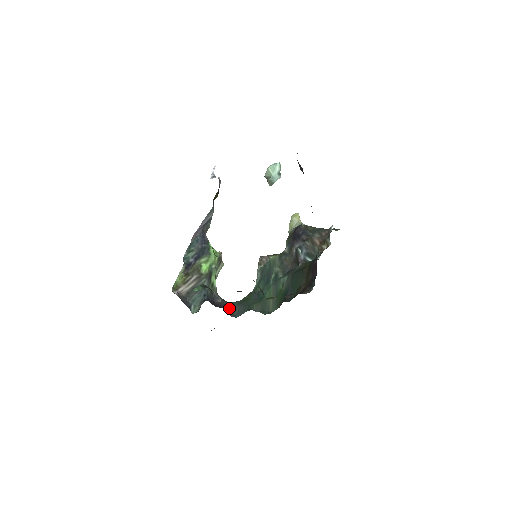
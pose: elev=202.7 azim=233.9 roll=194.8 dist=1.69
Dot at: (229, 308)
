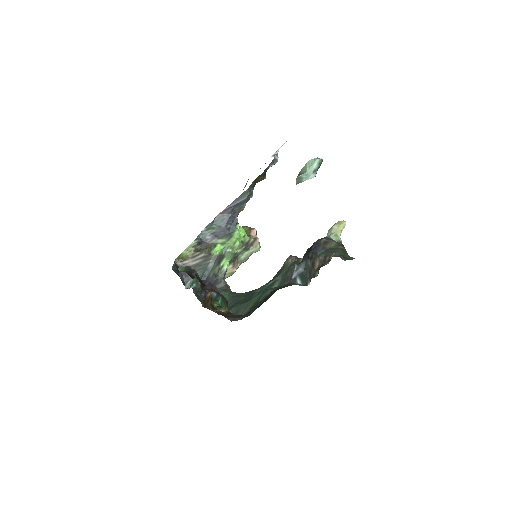
Dot at: occluded
